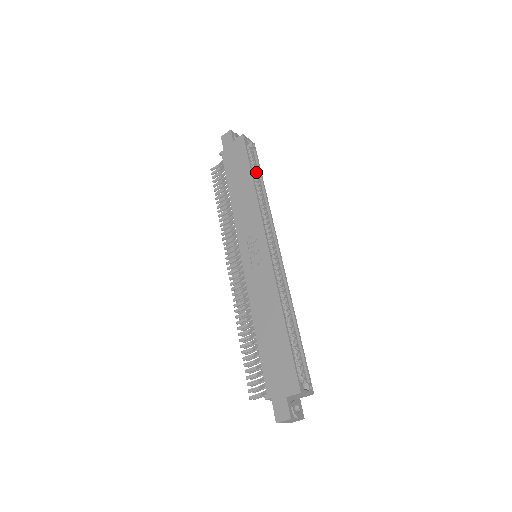
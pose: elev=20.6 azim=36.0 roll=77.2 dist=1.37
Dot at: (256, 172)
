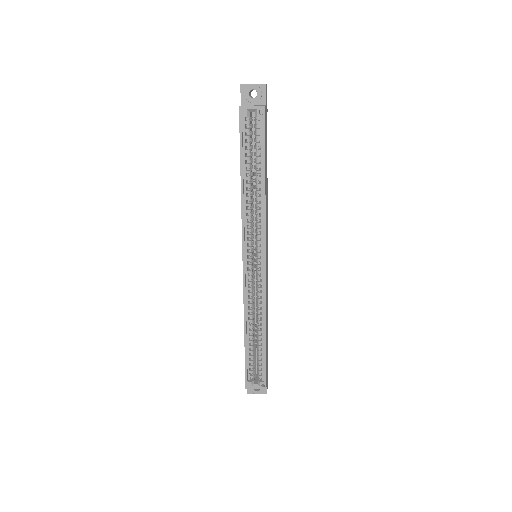
Dot at: (257, 159)
